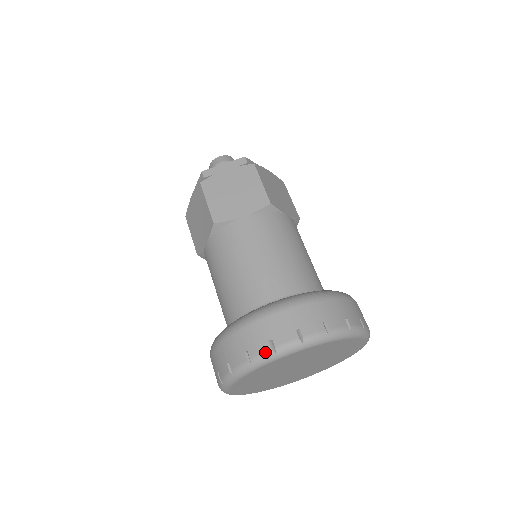
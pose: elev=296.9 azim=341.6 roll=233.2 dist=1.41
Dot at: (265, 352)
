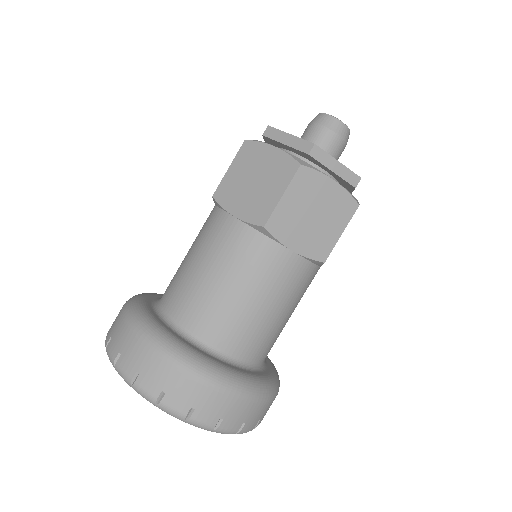
Dot at: (179, 412)
